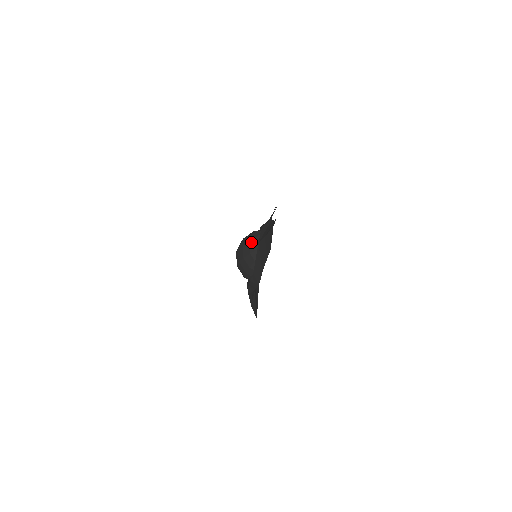
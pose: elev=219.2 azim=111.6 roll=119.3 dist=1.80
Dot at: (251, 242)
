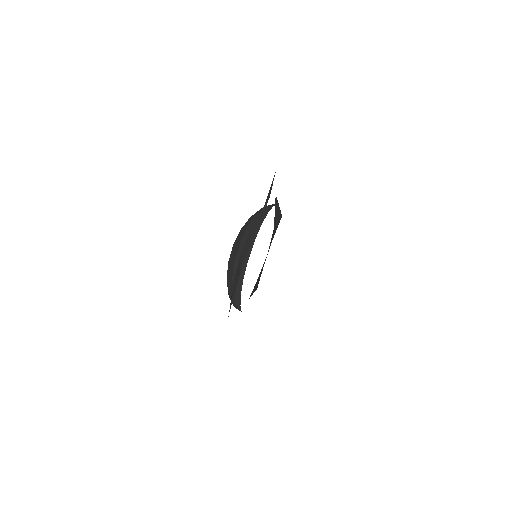
Dot at: occluded
